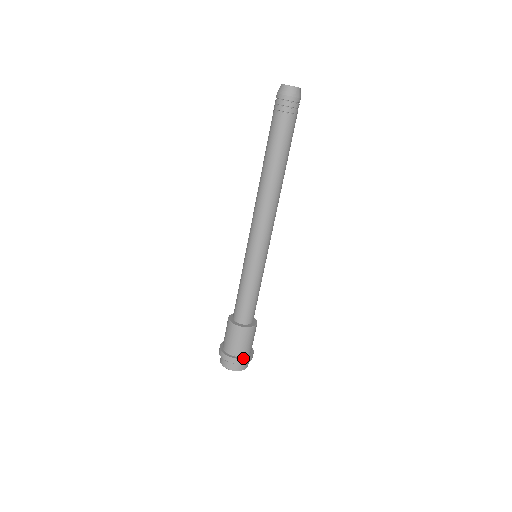
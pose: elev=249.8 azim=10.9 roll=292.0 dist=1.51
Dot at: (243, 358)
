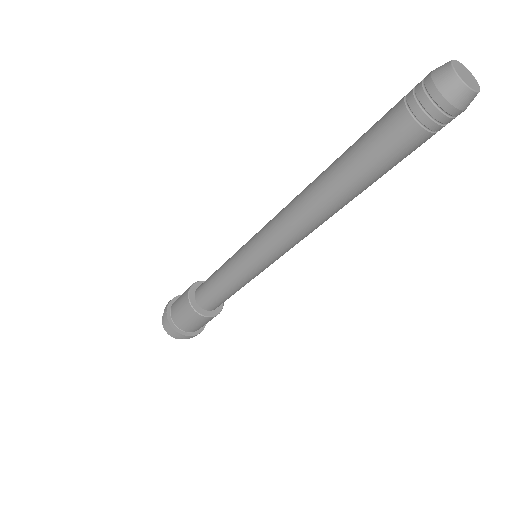
Dot at: (196, 334)
